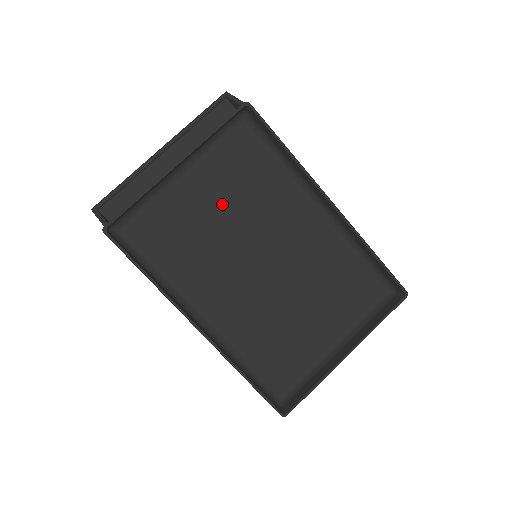
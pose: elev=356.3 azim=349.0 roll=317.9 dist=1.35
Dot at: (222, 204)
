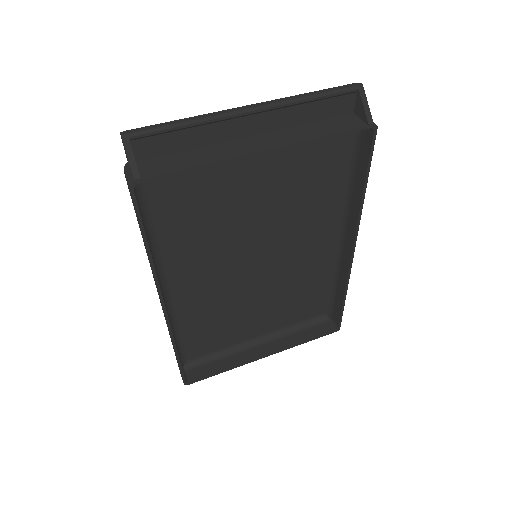
Dot at: (264, 196)
